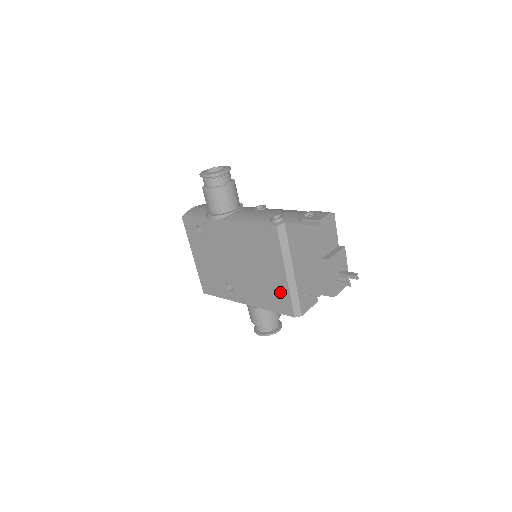
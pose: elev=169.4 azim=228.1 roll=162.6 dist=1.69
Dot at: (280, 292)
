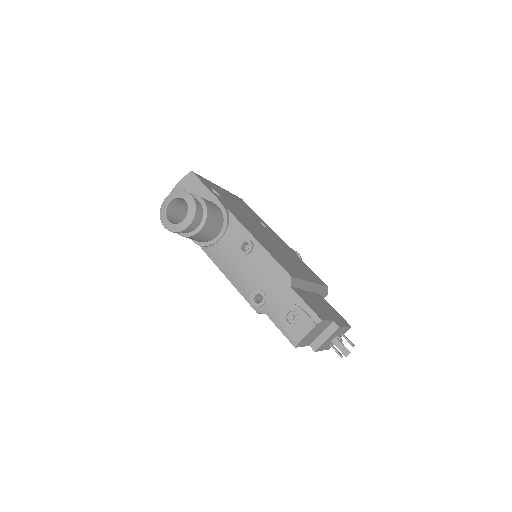
Dot at: occluded
